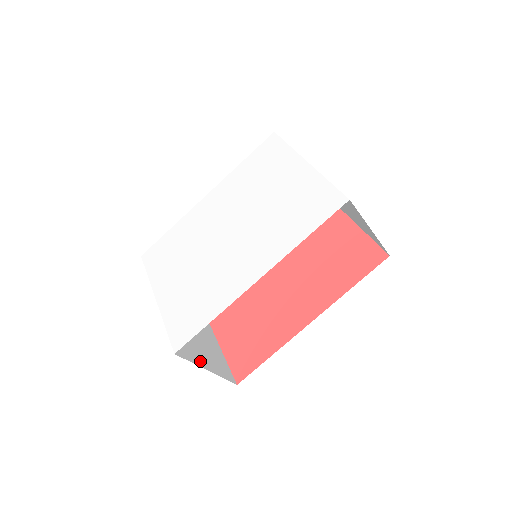
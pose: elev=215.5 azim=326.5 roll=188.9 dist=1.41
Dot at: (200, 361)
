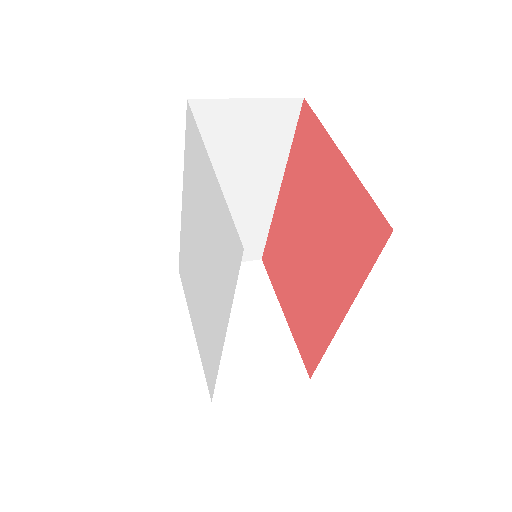
Dot at: (251, 383)
